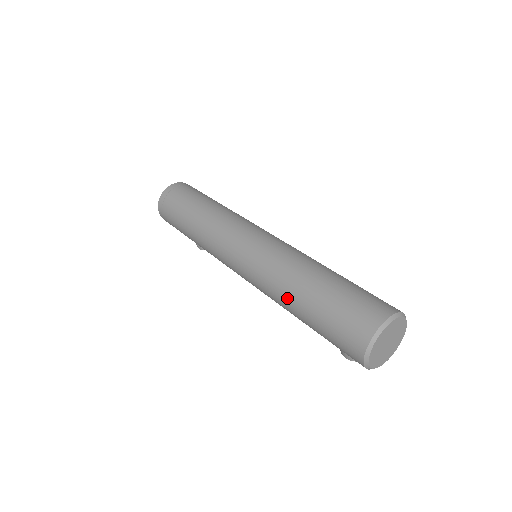
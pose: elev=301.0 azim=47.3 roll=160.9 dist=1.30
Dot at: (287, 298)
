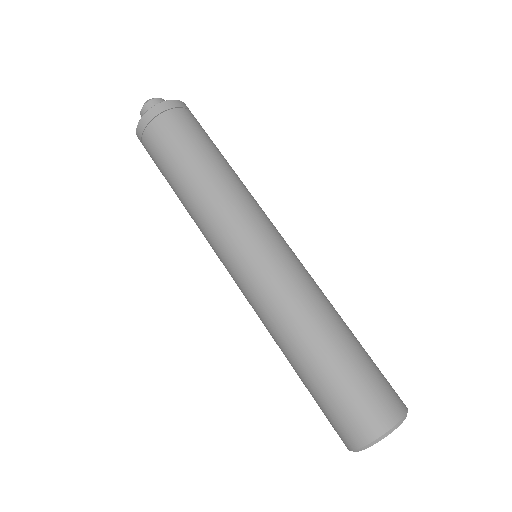
Dot at: (285, 347)
